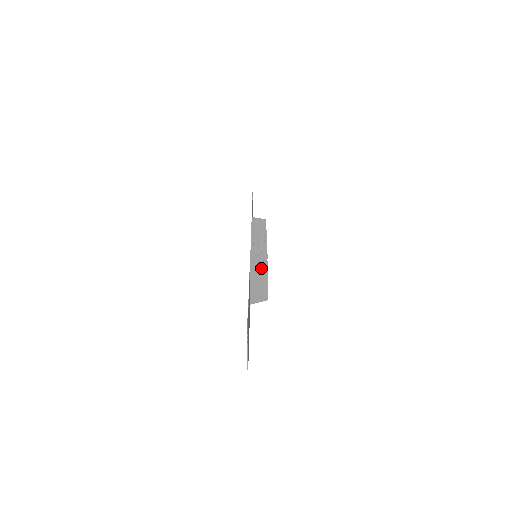
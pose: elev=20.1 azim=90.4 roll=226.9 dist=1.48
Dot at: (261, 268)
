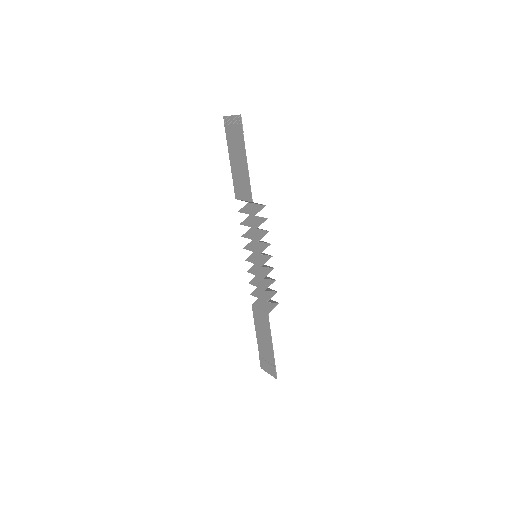
Dot at: (274, 303)
